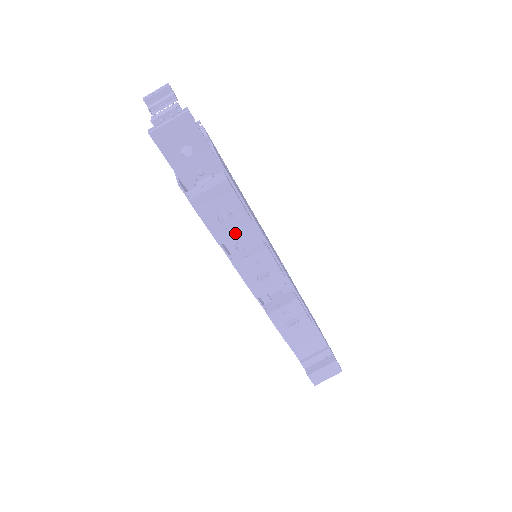
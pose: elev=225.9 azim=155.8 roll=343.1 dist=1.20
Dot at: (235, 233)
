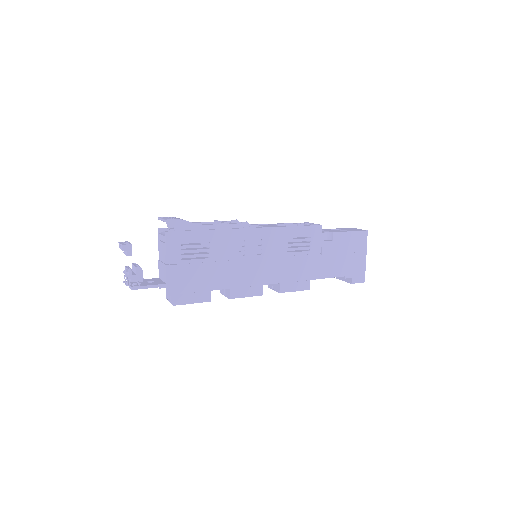
Dot at: occluded
